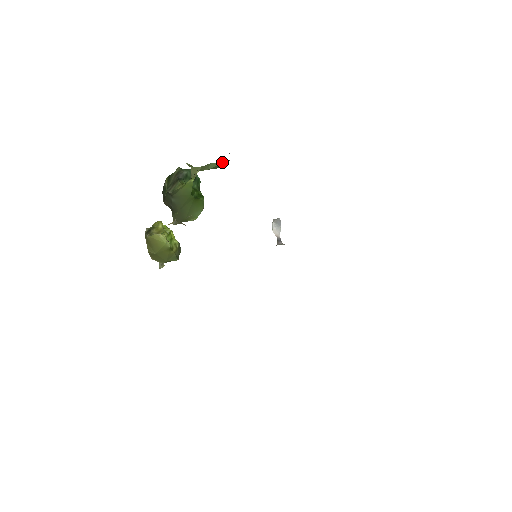
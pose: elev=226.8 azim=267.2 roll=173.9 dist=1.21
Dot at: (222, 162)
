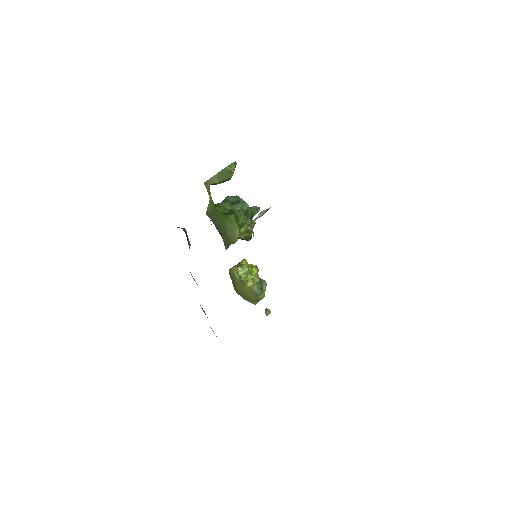
Dot at: (222, 169)
